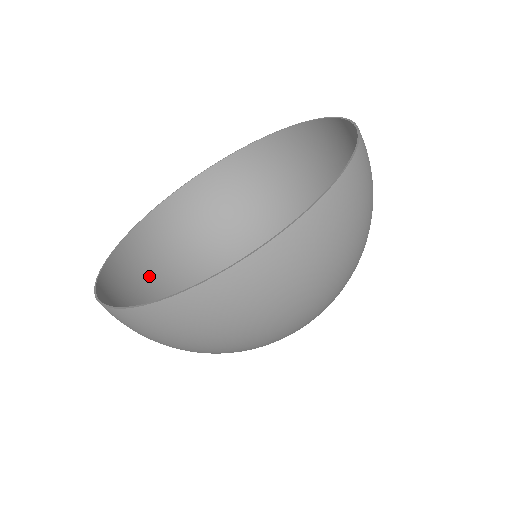
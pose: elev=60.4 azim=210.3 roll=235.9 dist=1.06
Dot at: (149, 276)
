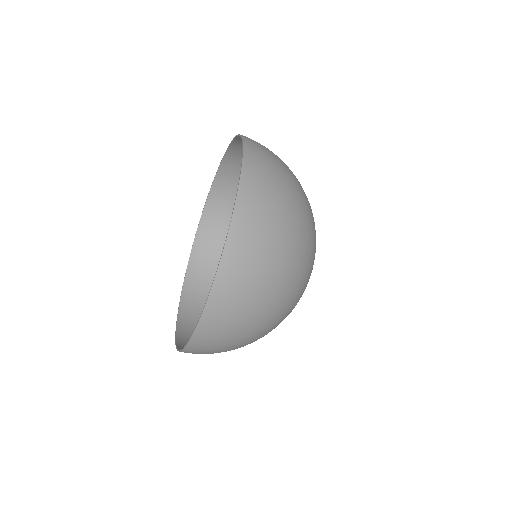
Dot at: occluded
